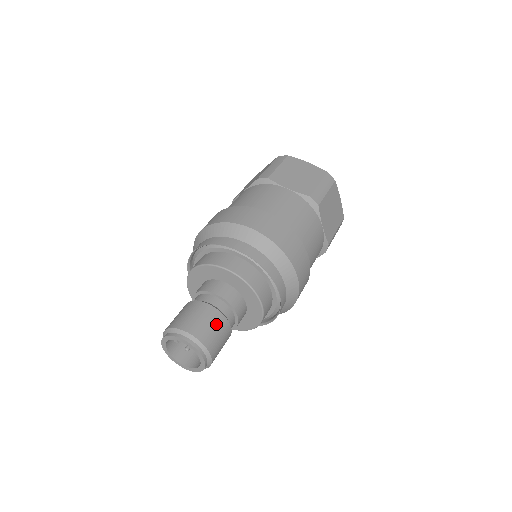
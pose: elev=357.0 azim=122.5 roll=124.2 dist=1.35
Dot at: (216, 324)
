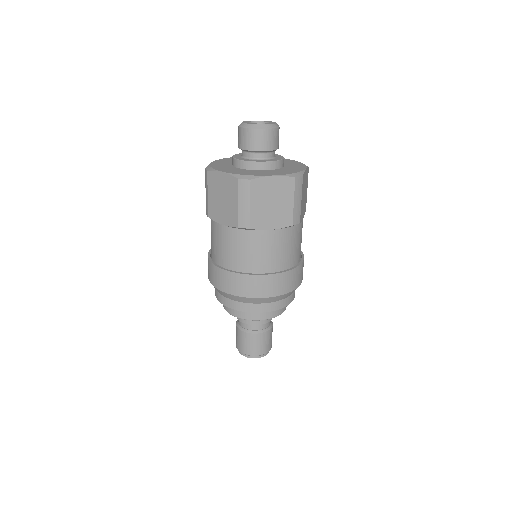
Dot at: (268, 338)
